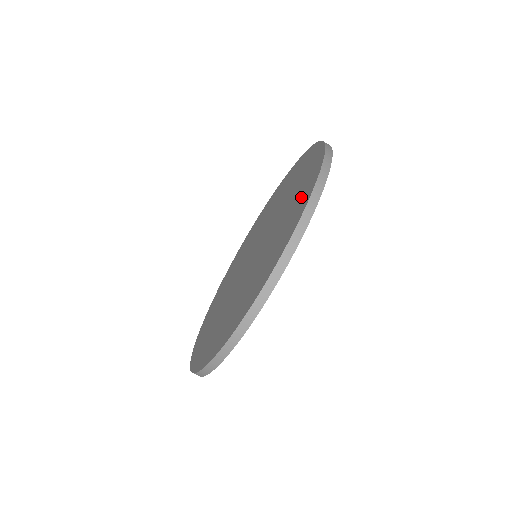
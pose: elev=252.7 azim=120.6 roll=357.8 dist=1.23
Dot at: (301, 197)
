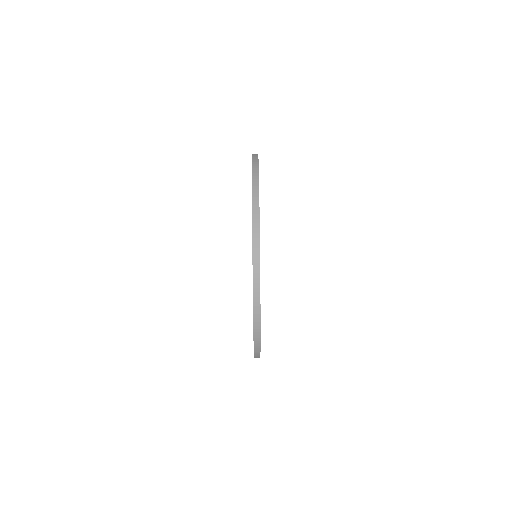
Dot at: occluded
